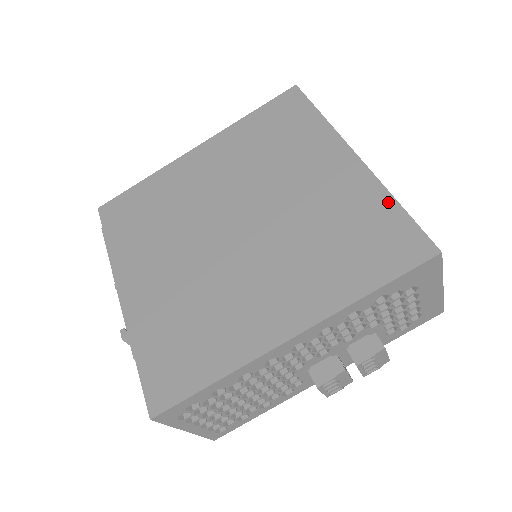
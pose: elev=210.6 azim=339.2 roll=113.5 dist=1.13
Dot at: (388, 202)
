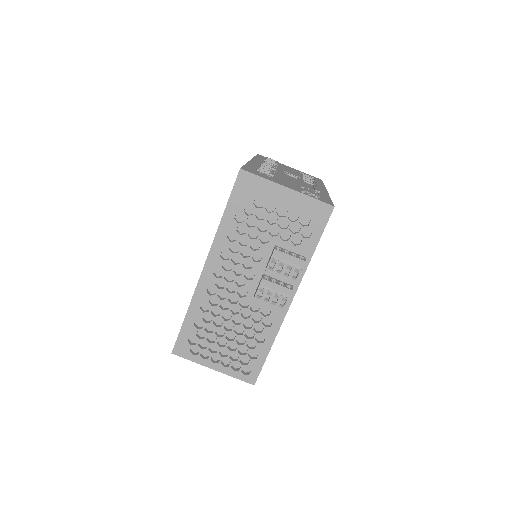
Dot at: occluded
